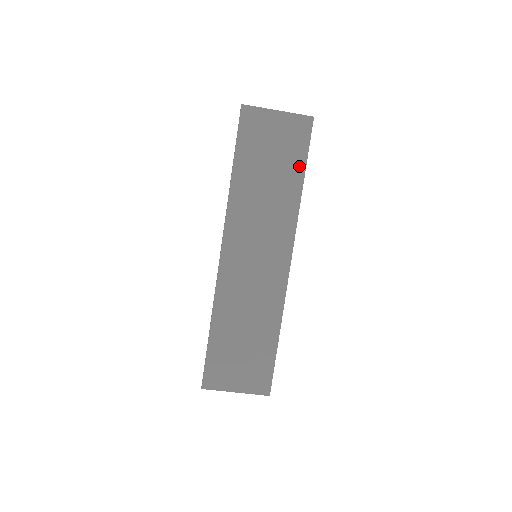
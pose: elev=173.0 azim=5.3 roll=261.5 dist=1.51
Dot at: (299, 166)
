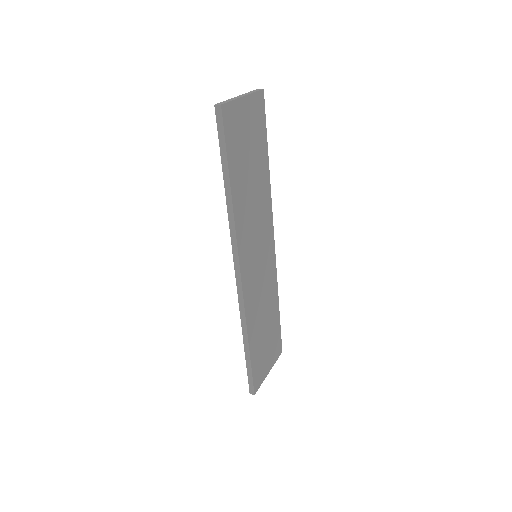
Dot at: (264, 148)
